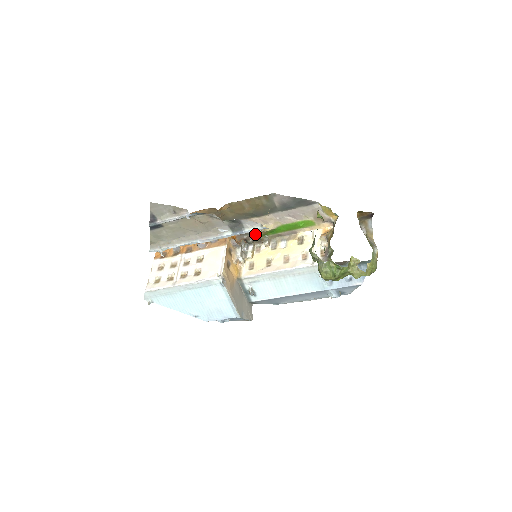
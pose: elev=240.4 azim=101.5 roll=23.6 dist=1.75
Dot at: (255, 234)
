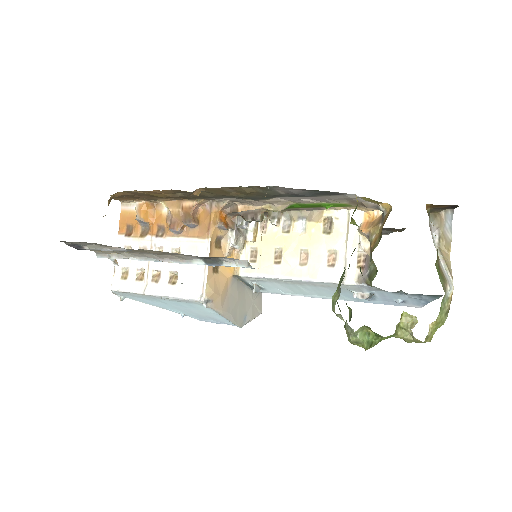
Dot at: (256, 210)
